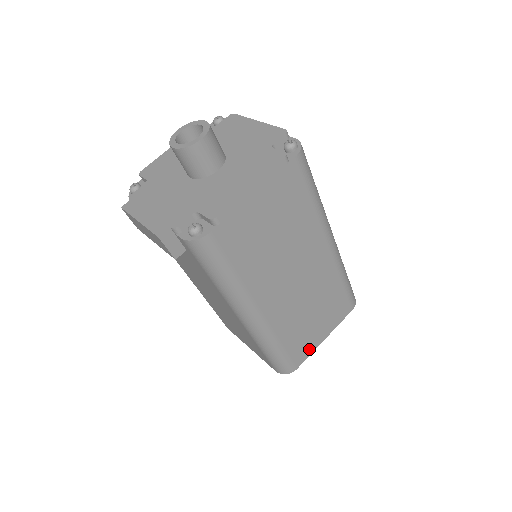
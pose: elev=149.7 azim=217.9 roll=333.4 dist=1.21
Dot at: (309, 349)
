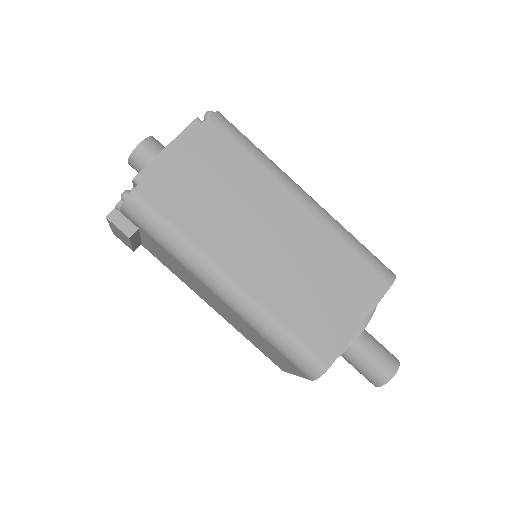
Dot at: (338, 338)
